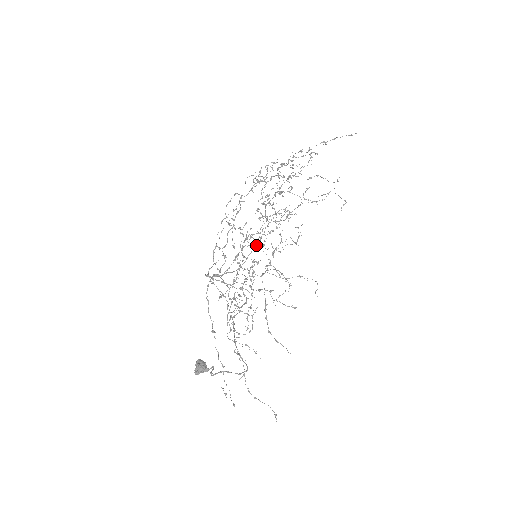
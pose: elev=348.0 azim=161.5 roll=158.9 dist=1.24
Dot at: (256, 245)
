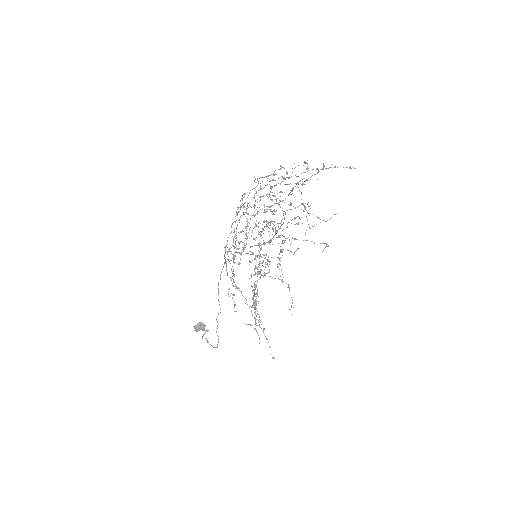
Dot at: (277, 232)
